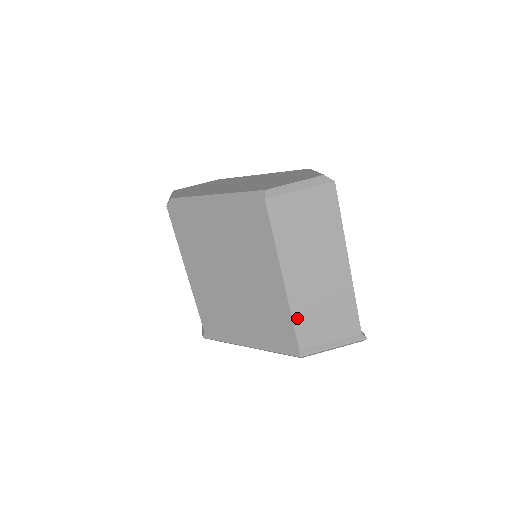
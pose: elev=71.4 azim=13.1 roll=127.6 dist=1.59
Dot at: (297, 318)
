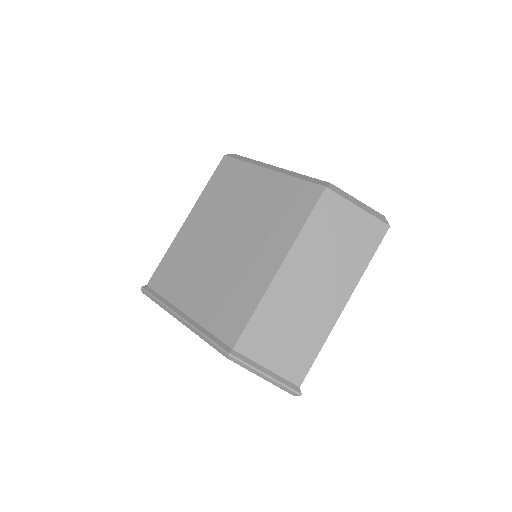
Dot at: (259, 314)
